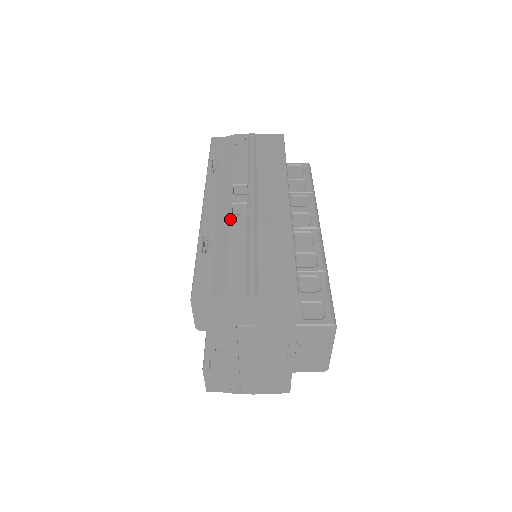
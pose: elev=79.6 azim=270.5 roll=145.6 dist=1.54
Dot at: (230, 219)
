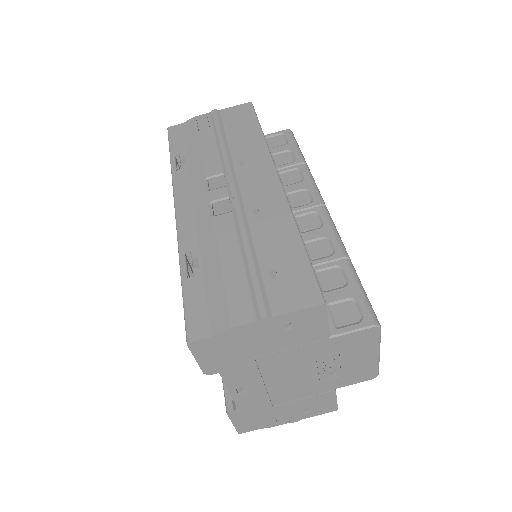
Dot at: (212, 223)
